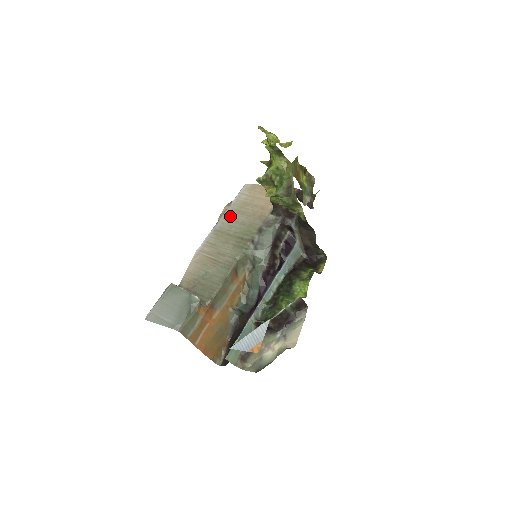
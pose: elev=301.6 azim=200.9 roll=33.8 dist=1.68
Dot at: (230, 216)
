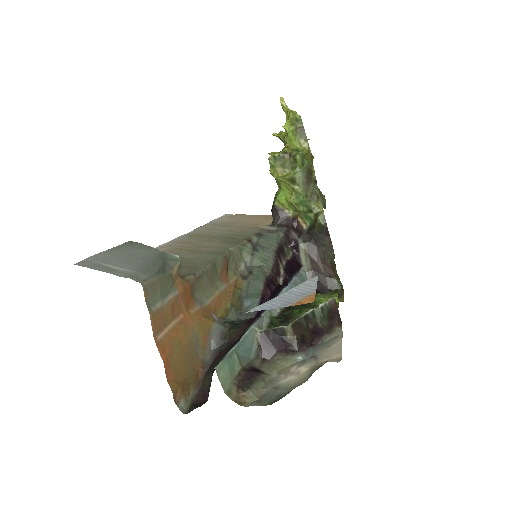
Dot at: (210, 227)
